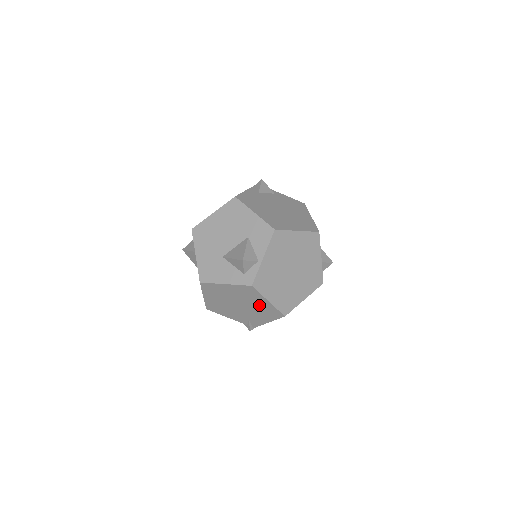
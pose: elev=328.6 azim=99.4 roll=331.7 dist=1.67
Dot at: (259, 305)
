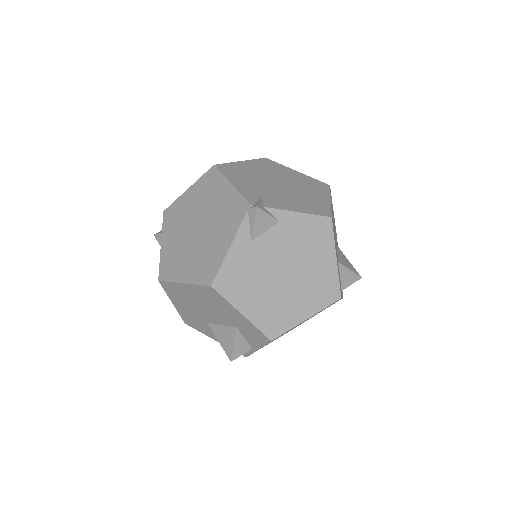
Dot at: occluded
